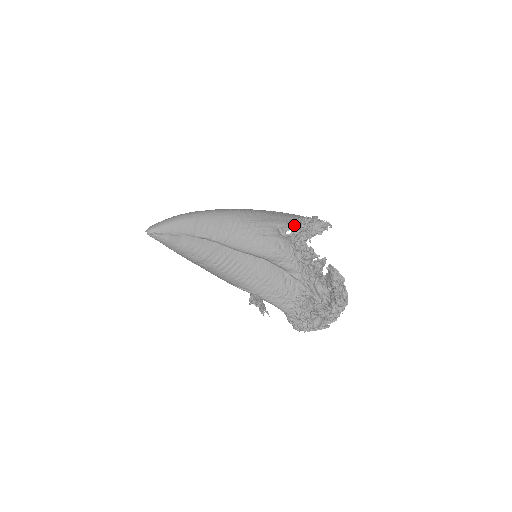
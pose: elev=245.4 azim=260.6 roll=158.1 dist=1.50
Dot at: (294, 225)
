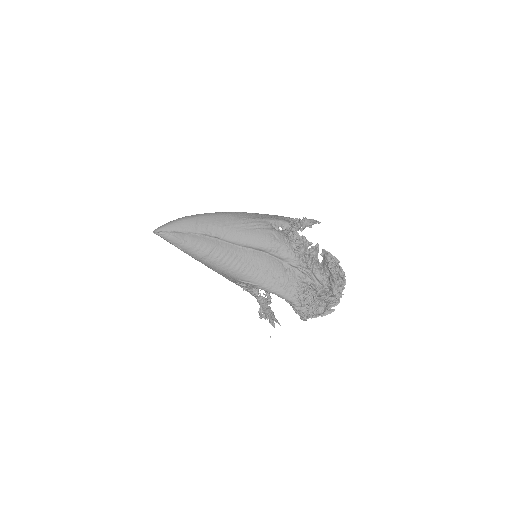
Dot at: (285, 221)
